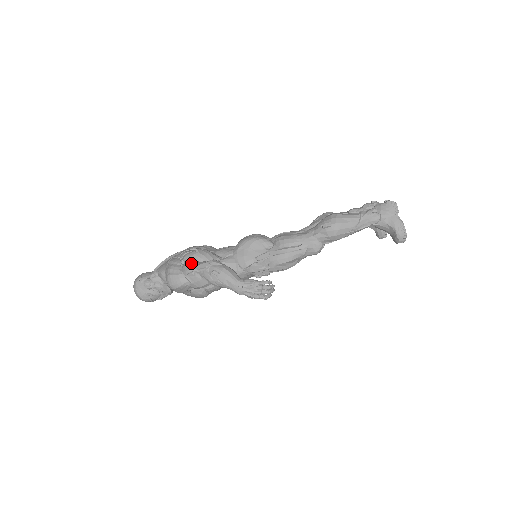
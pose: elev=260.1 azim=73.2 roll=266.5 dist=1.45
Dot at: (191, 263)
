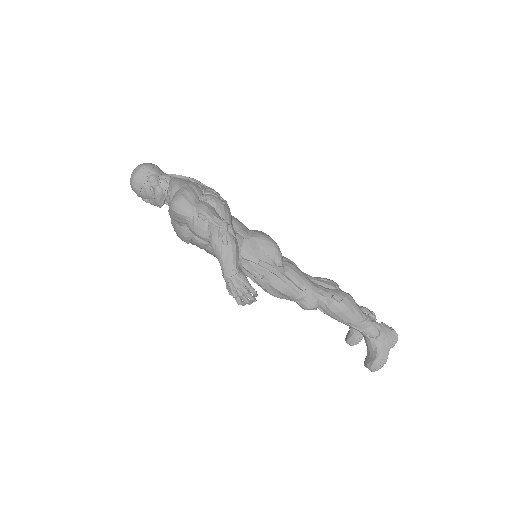
Dot at: (211, 208)
